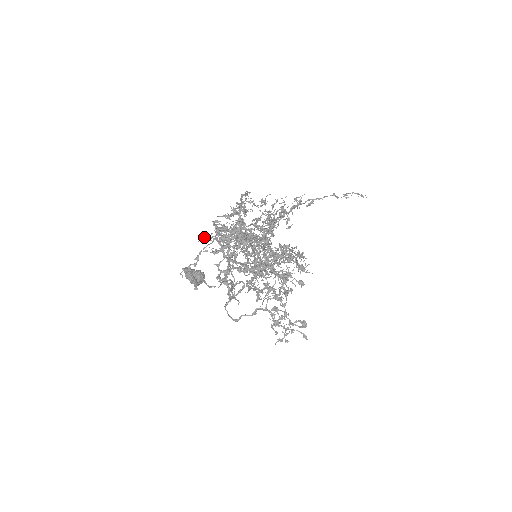
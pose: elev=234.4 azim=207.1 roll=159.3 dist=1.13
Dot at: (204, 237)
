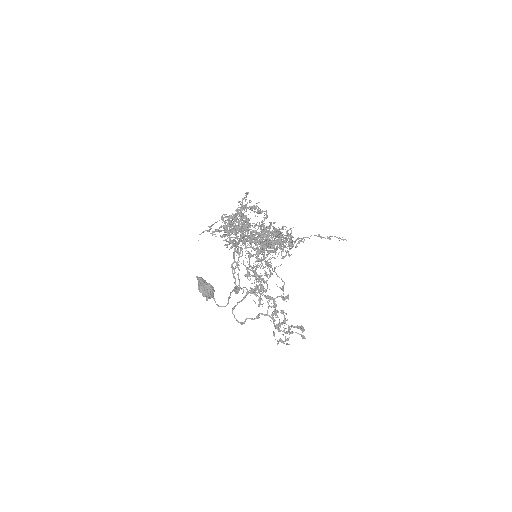
Dot at: (214, 231)
